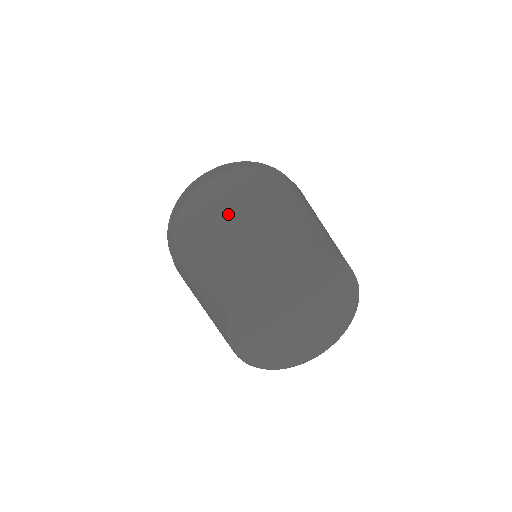
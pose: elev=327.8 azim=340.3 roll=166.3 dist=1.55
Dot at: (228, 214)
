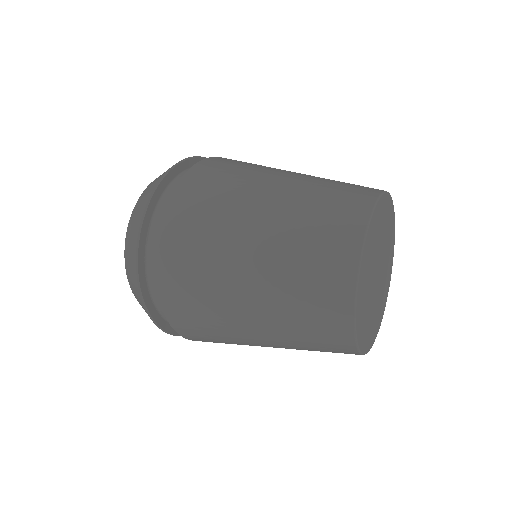
Dot at: (236, 260)
